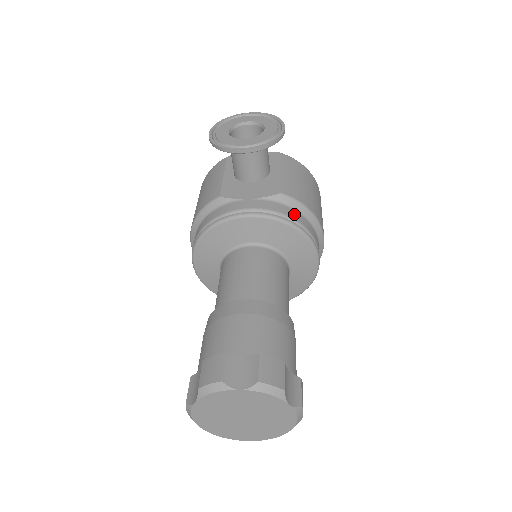
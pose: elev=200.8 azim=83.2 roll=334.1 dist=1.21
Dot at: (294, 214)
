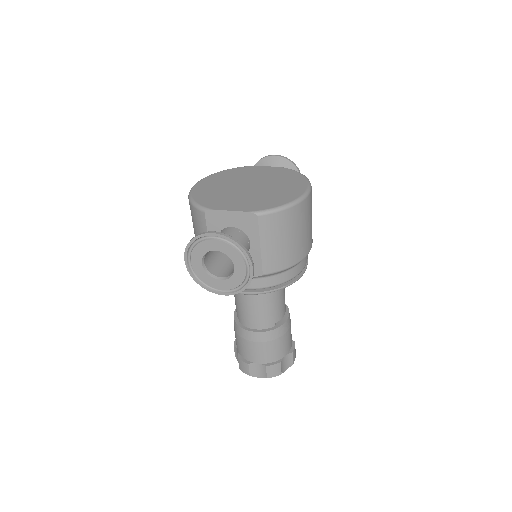
Dot at: (278, 279)
